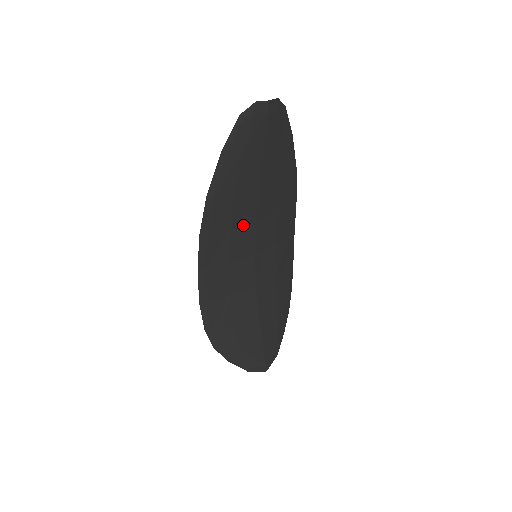
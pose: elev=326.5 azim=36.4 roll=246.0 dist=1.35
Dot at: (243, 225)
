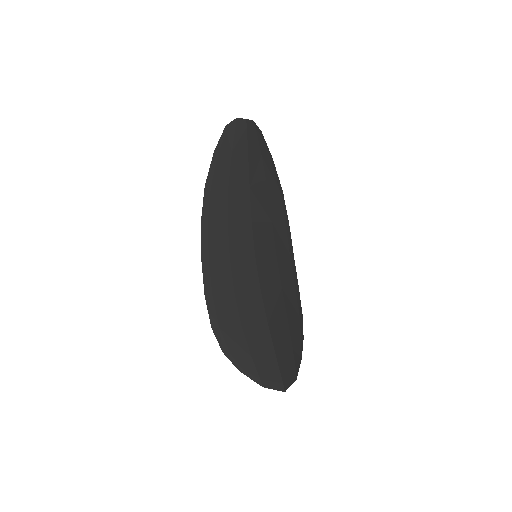
Dot at: (240, 222)
